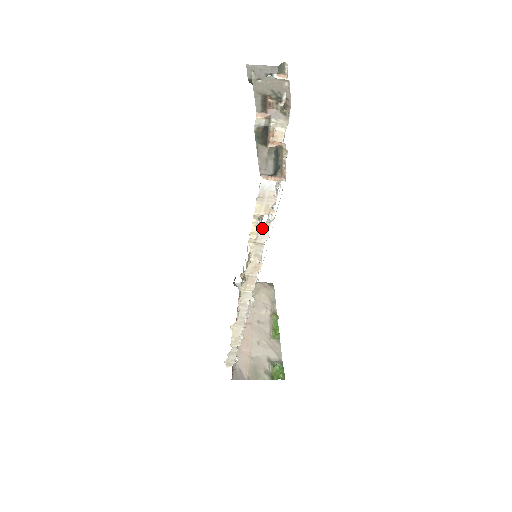
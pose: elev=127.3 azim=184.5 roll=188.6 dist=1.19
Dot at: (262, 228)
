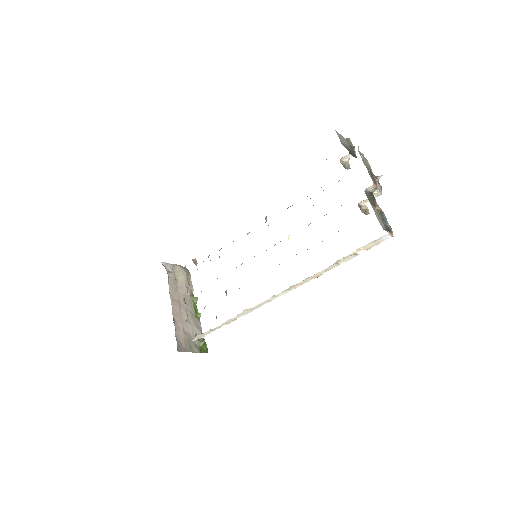
Dot at: (351, 256)
